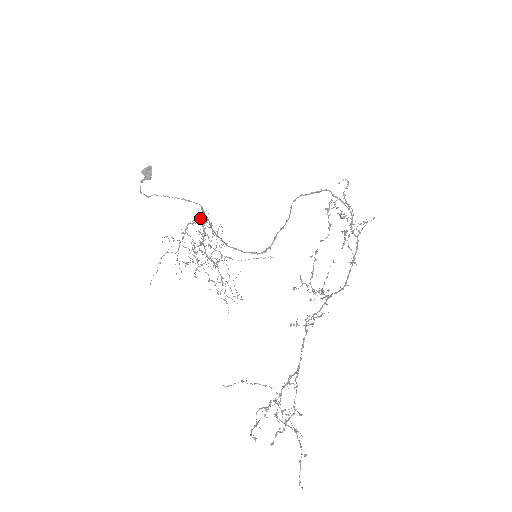
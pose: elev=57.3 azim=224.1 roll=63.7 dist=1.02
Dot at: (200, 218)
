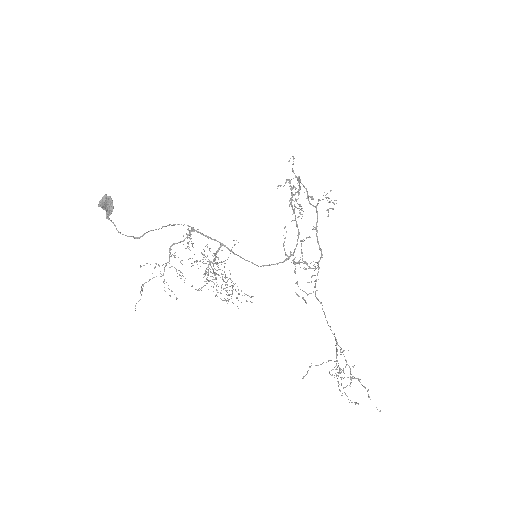
Dot at: occluded
